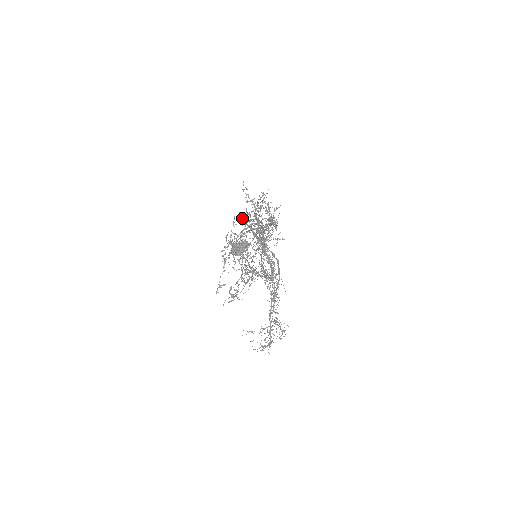
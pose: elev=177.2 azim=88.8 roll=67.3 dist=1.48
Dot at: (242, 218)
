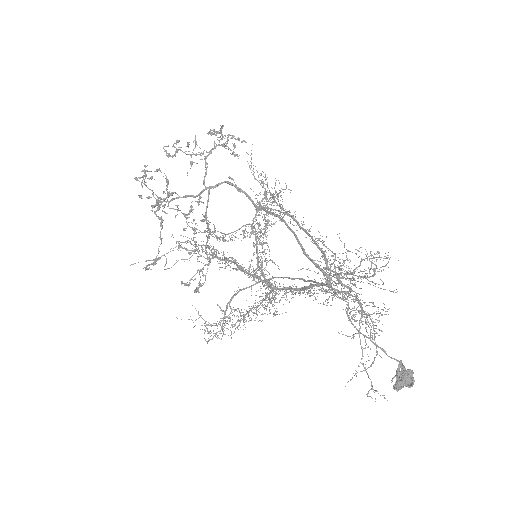
Dot at: occluded
